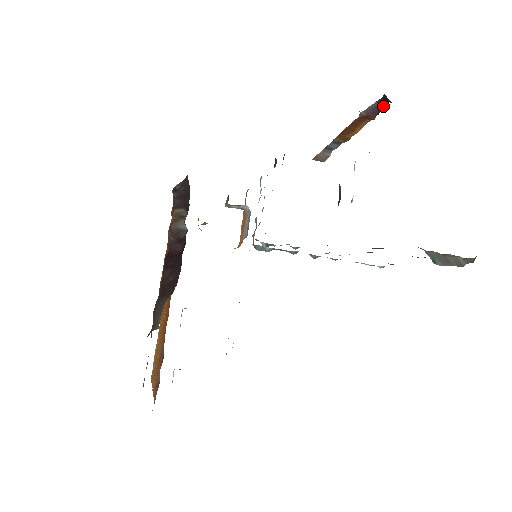
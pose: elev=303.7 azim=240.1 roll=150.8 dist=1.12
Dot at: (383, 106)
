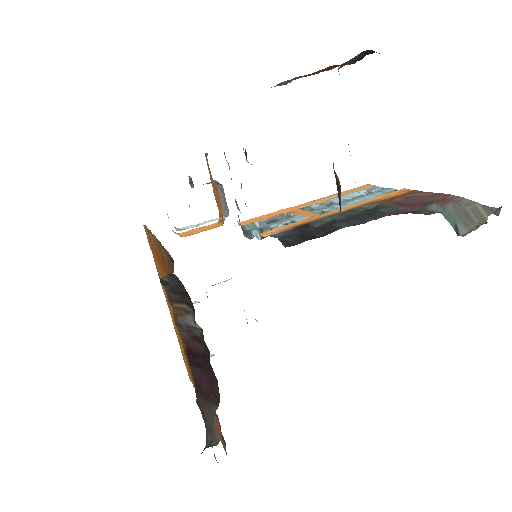
Dot at: (367, 54)
